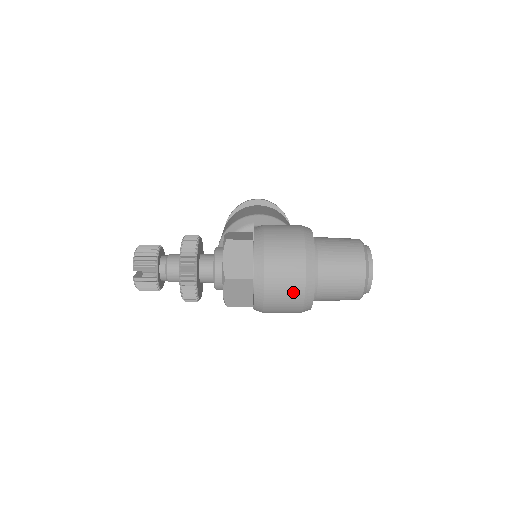
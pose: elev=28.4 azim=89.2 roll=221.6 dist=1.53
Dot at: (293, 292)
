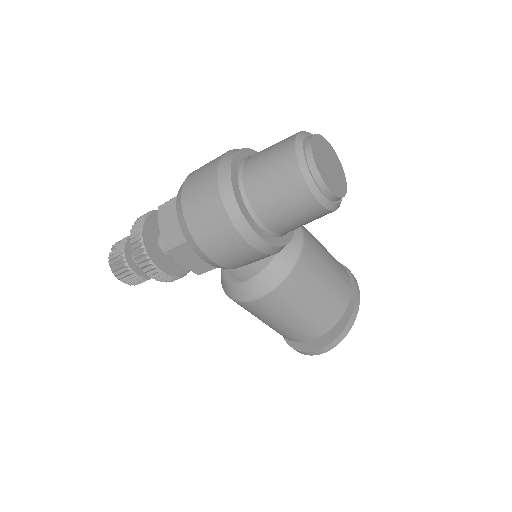
Dot at: (207, 183)
